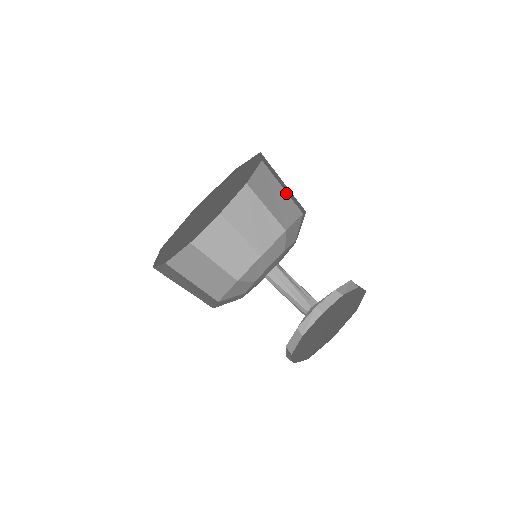
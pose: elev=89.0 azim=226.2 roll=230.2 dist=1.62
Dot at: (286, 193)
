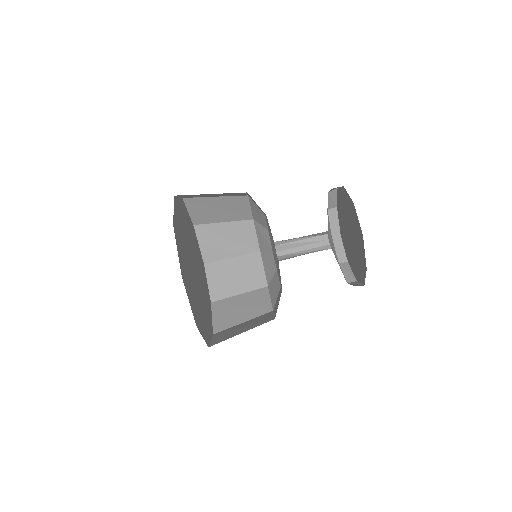
Dot at: occluded
